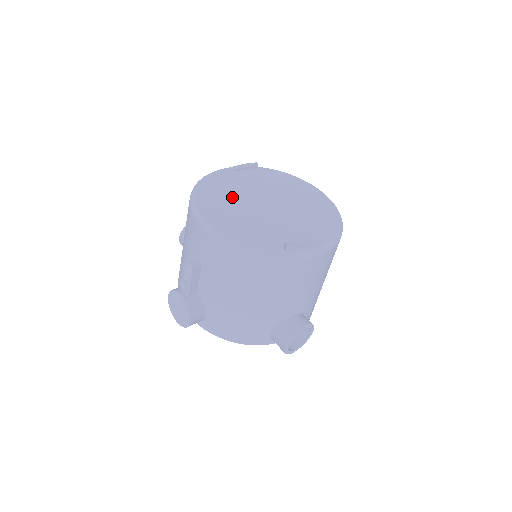
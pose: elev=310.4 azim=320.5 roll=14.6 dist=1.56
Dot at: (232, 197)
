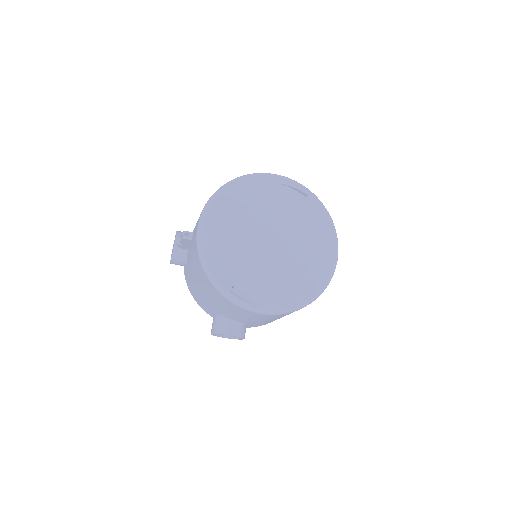
Dot at: (250, 211)
